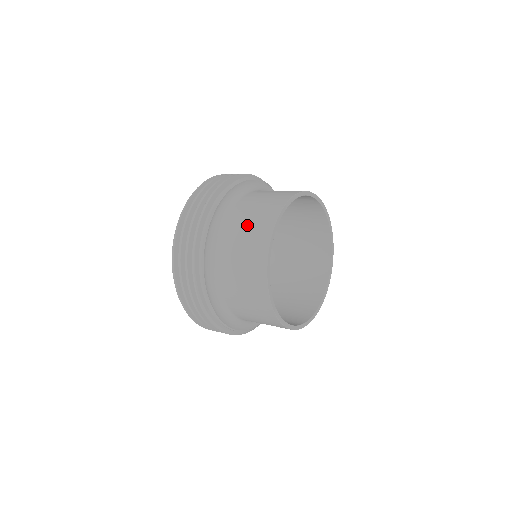
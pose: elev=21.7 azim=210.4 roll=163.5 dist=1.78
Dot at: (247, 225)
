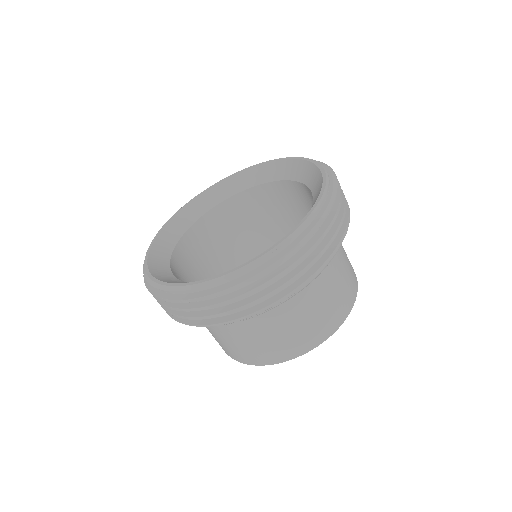
Dot at: (327, 302)
